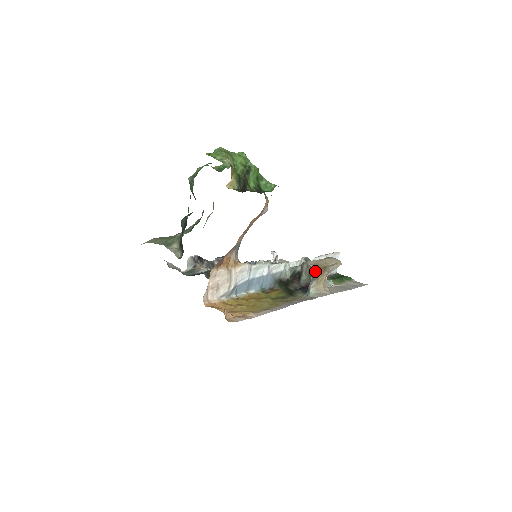
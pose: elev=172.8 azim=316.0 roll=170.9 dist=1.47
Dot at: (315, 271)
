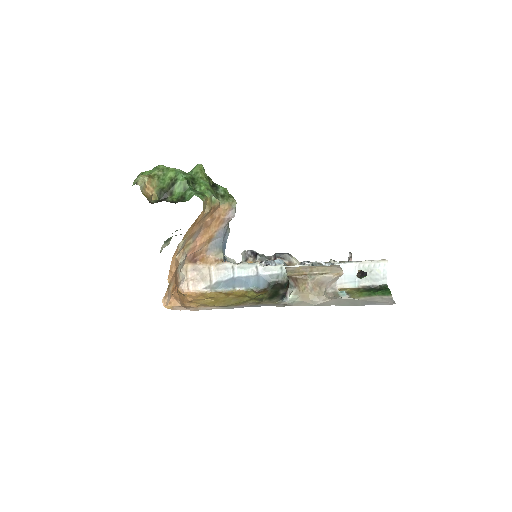
Dot at: (289, 278)
